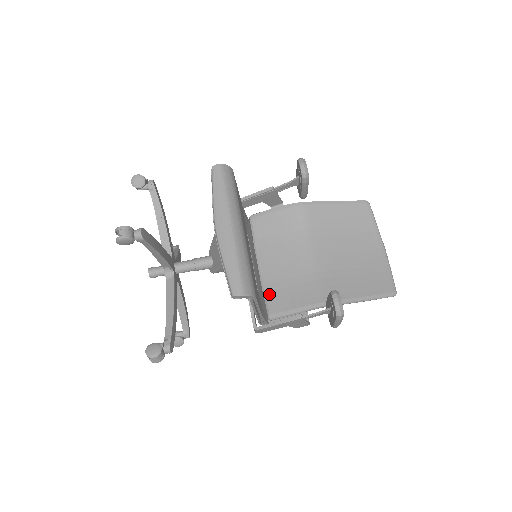
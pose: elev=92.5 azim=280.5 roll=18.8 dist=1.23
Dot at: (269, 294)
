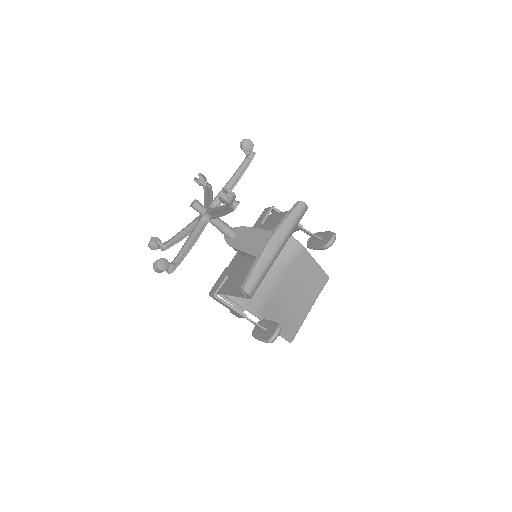
Dot at: occluded
